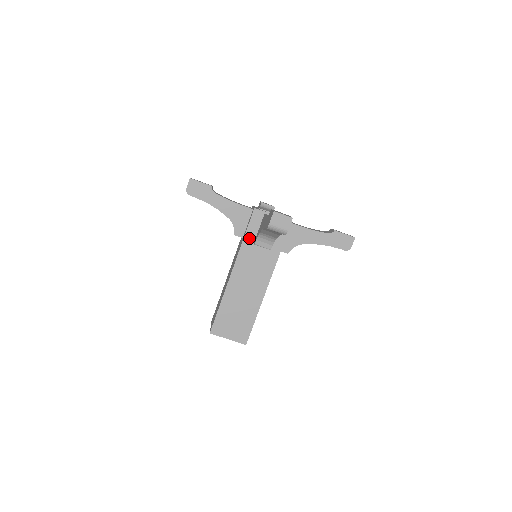
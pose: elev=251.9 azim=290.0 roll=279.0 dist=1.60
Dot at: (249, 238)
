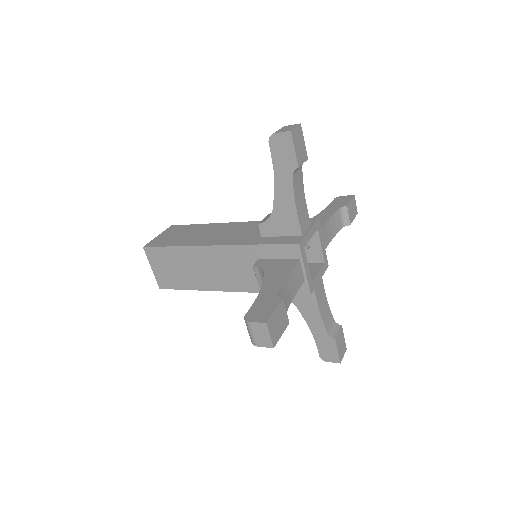
Dot at: (261, 251)
